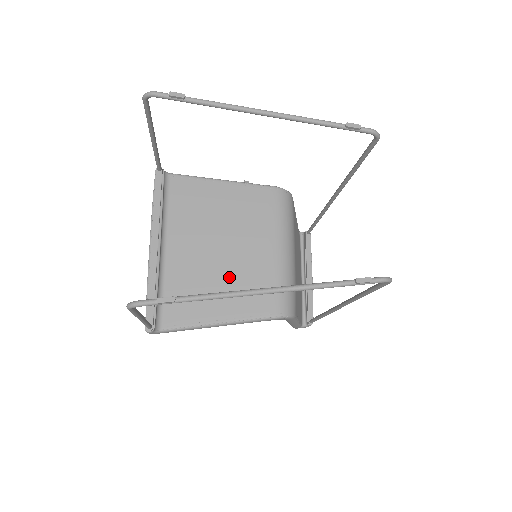
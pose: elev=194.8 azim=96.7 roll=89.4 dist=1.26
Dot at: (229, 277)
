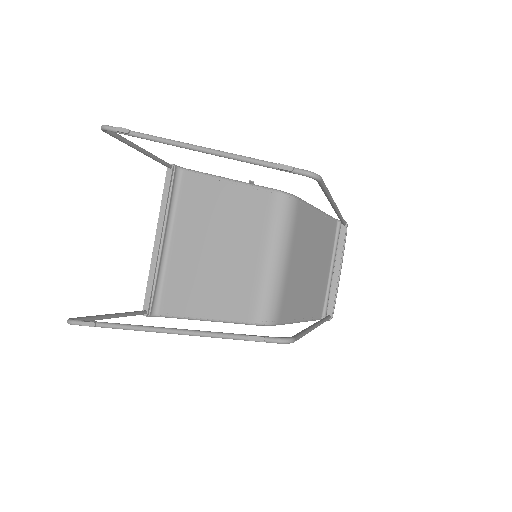
Dot at: (217, 278)
